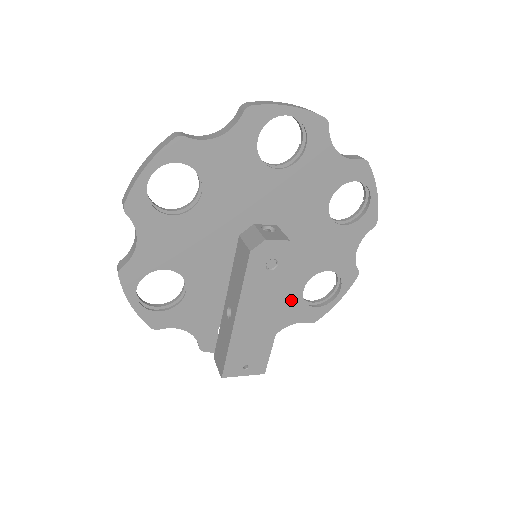
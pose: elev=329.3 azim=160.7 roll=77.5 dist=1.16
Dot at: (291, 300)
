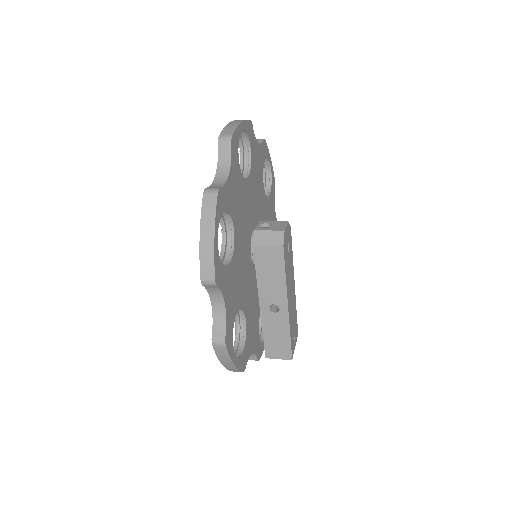
Dot at: occluded
